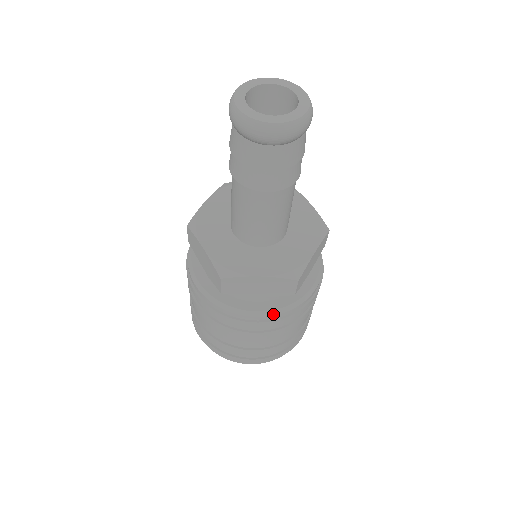
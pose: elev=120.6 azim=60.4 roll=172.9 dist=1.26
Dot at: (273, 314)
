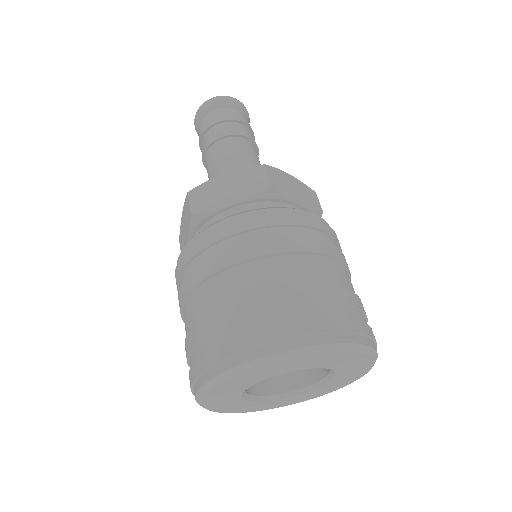
Dot at: (325, 221)
